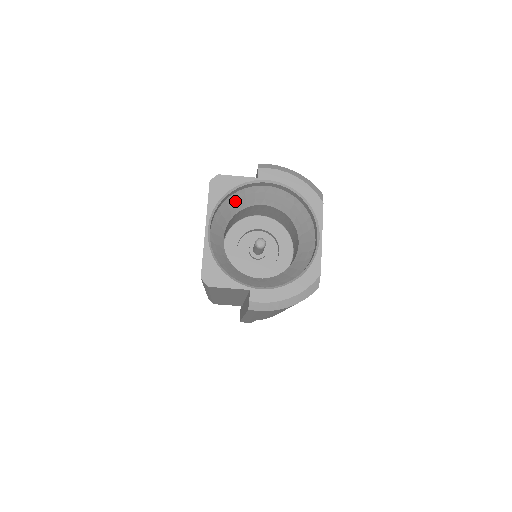
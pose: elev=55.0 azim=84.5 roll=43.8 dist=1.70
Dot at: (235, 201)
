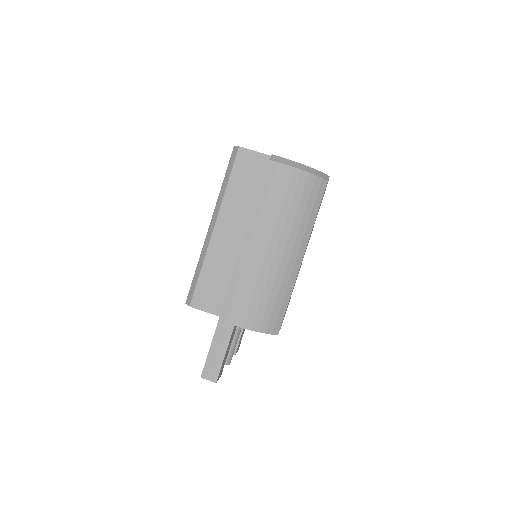
Dot at: occluded
